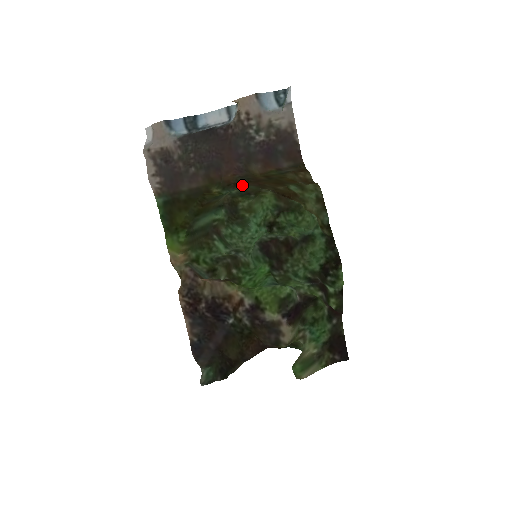
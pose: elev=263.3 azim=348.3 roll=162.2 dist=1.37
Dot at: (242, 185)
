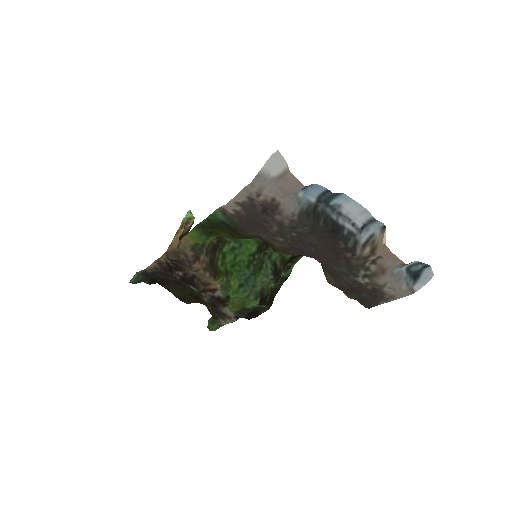
Dot at: occluded
